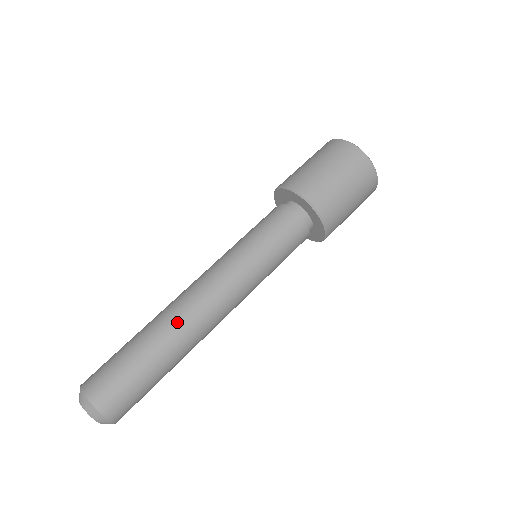
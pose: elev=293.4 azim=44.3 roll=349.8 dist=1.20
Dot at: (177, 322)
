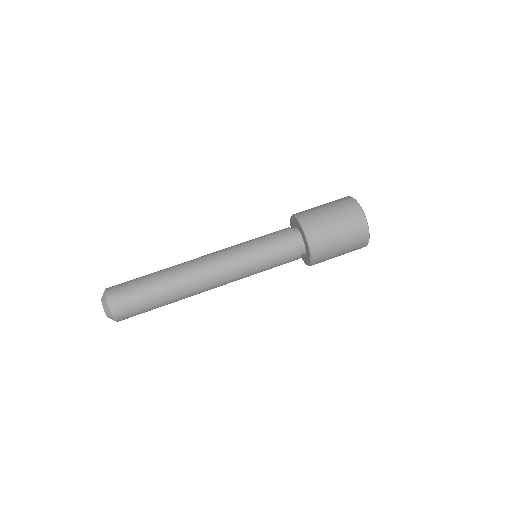
Dot at: (178, 268)
